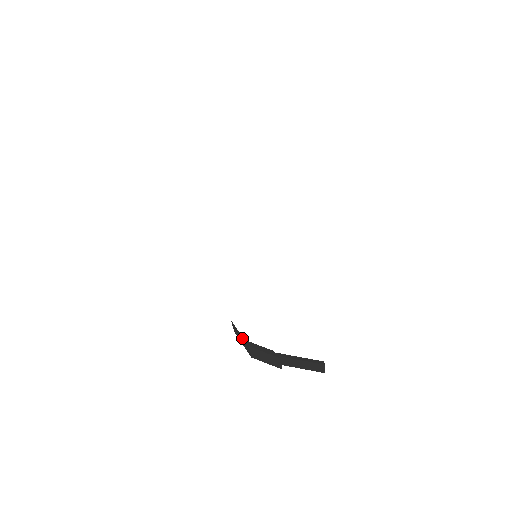
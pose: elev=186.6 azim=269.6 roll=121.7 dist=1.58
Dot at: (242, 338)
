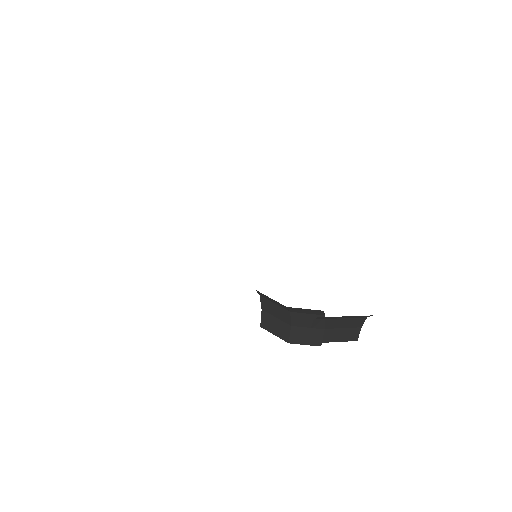
Dot at: (279, 323)
